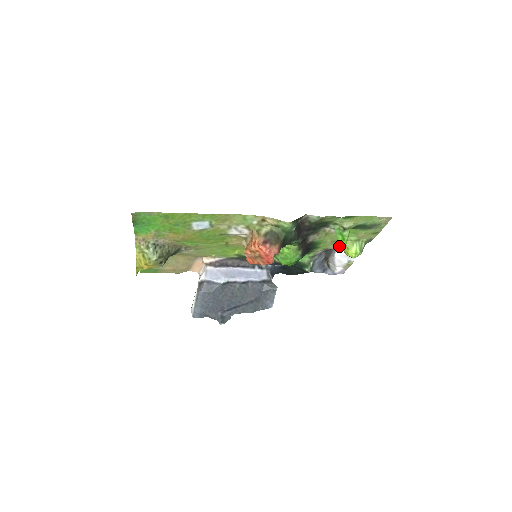
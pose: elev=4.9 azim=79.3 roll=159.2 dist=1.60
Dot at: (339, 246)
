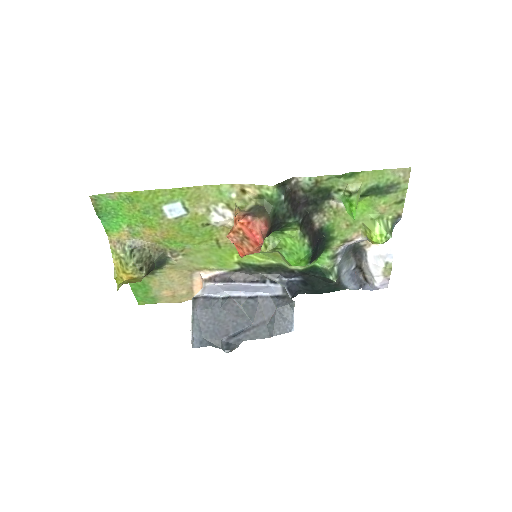
Dot at: (361, 234)
